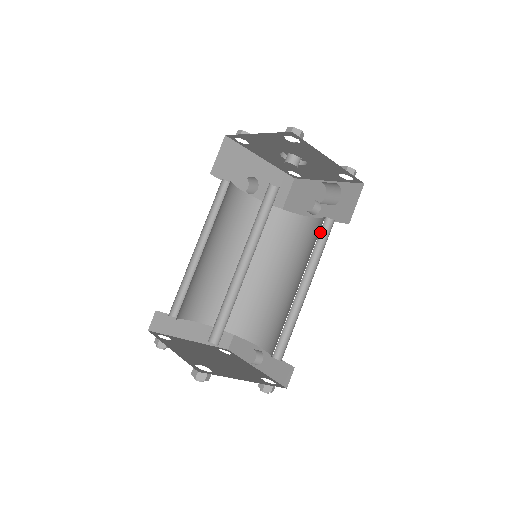
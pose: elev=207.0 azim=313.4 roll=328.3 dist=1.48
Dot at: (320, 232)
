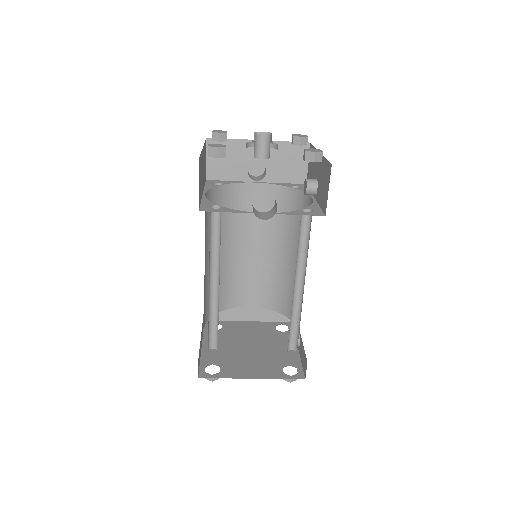
Dot at: (302, 227)
